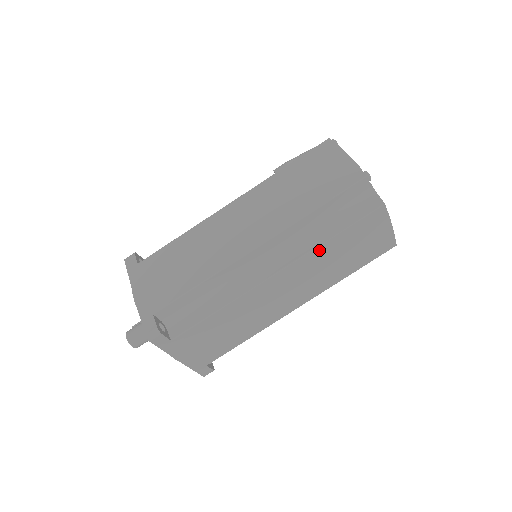
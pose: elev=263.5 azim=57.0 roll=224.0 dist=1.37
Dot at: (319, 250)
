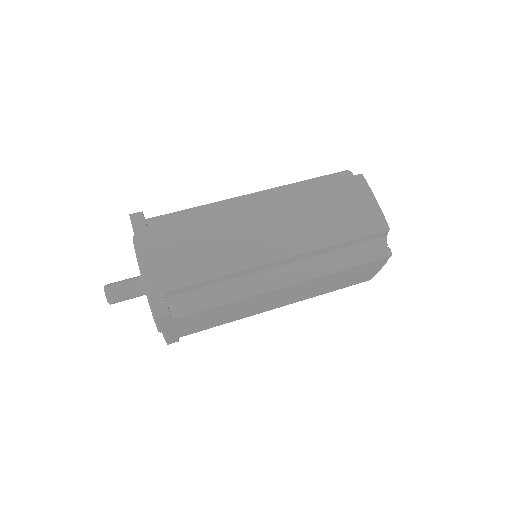
Dot at: (302, 193)
